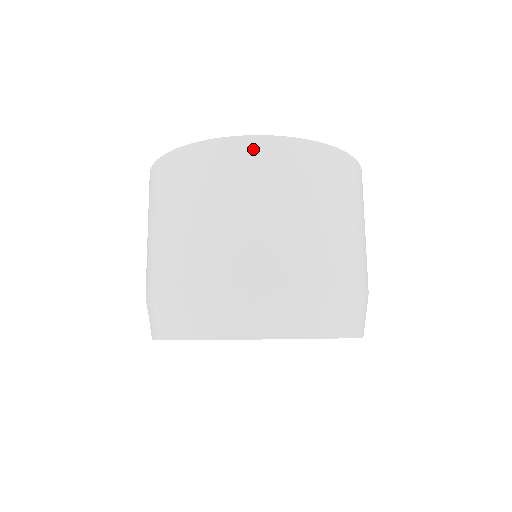
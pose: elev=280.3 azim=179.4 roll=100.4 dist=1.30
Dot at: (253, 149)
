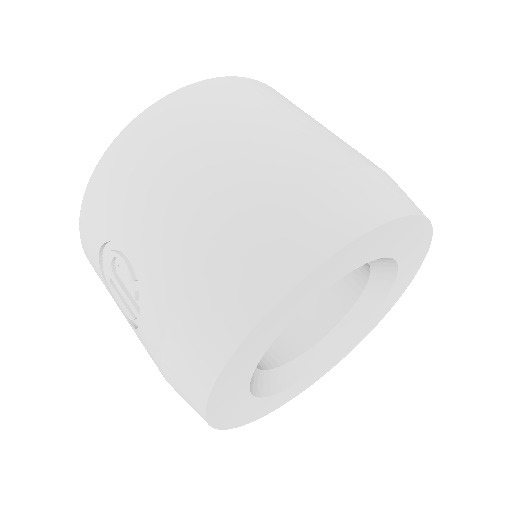
Dot at: (254, 85)
